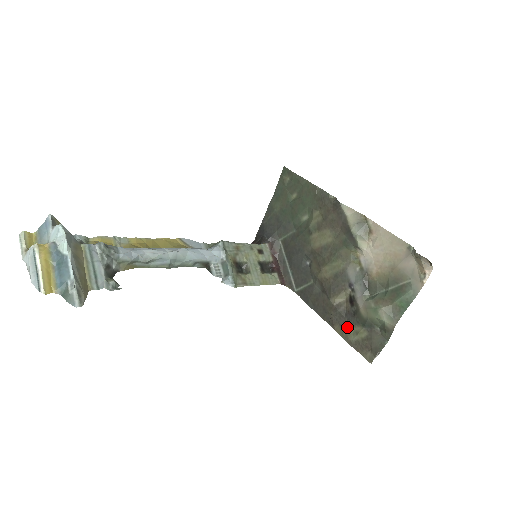
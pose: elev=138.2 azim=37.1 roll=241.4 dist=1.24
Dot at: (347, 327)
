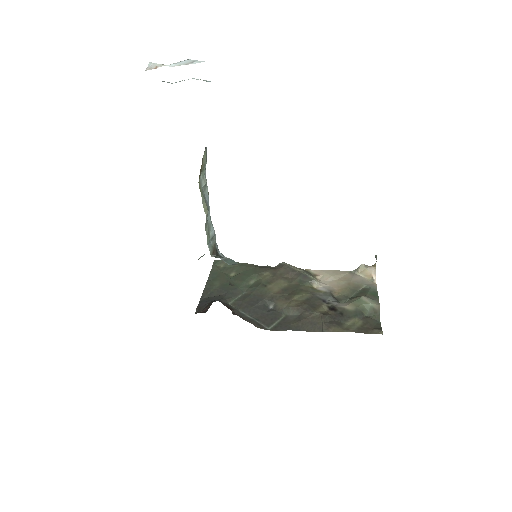
Dot at: (342, 324)
